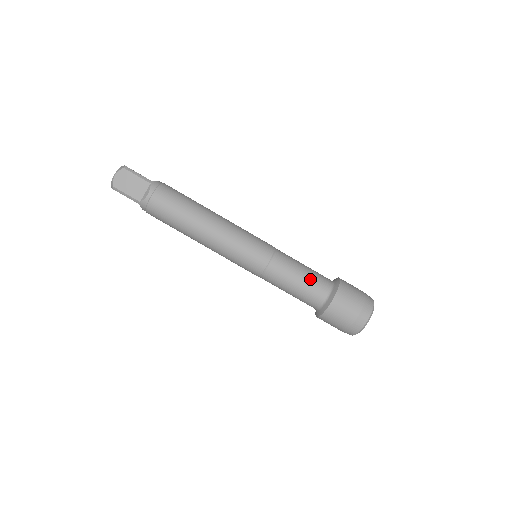
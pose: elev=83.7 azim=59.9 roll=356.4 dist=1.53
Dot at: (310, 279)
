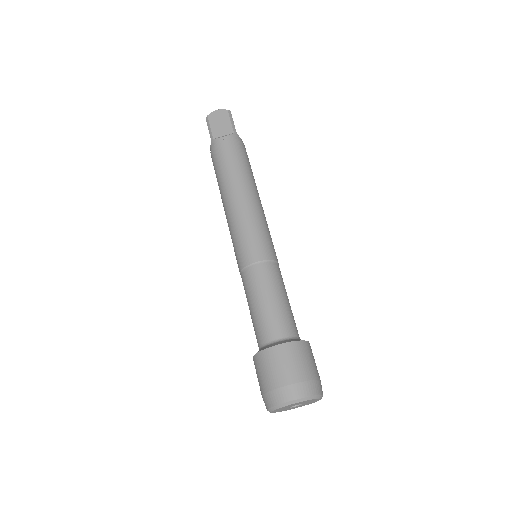
Dot at: (280, 310)
